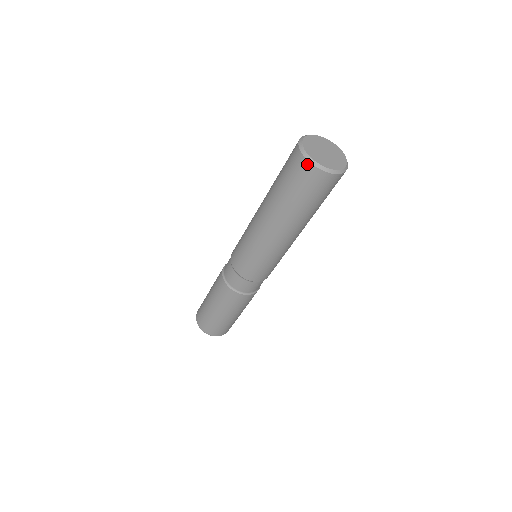
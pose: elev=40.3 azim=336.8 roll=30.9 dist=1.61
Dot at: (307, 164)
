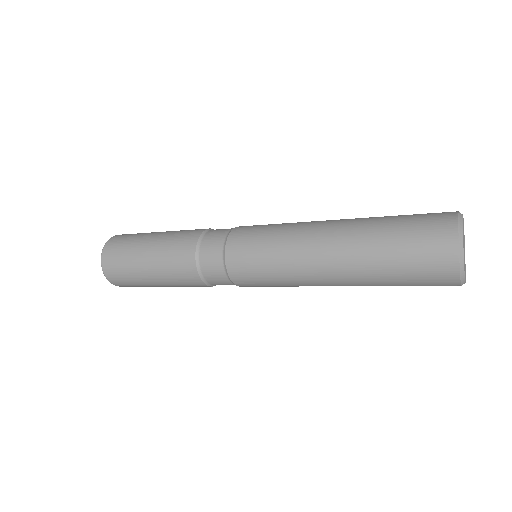
Dot at: (454, 268)
